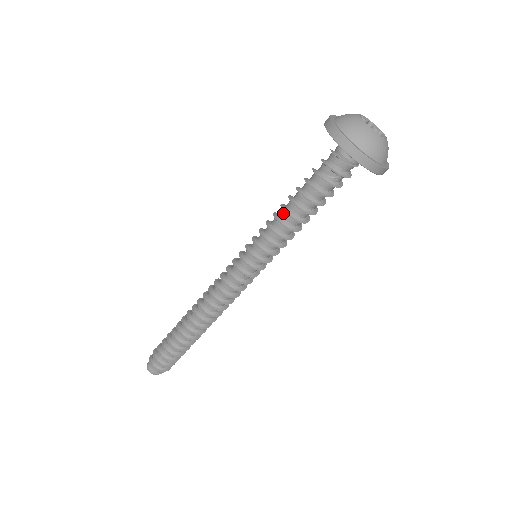
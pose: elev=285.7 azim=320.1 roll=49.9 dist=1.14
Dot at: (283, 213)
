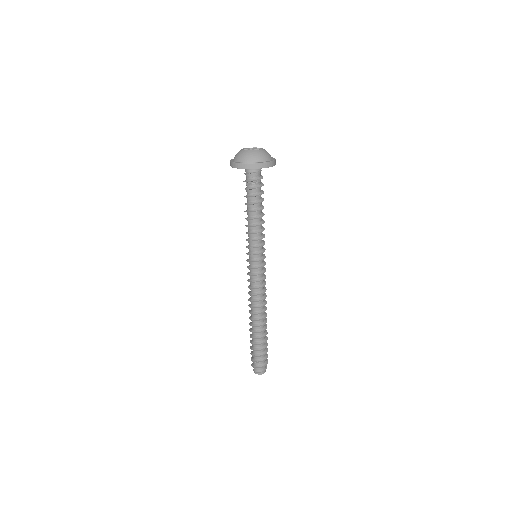
Dot at: occluded
